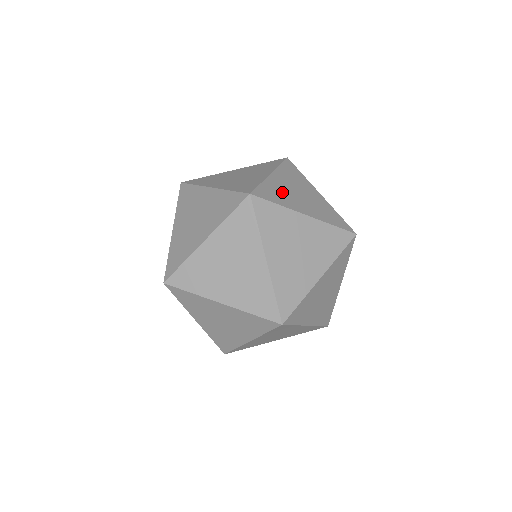
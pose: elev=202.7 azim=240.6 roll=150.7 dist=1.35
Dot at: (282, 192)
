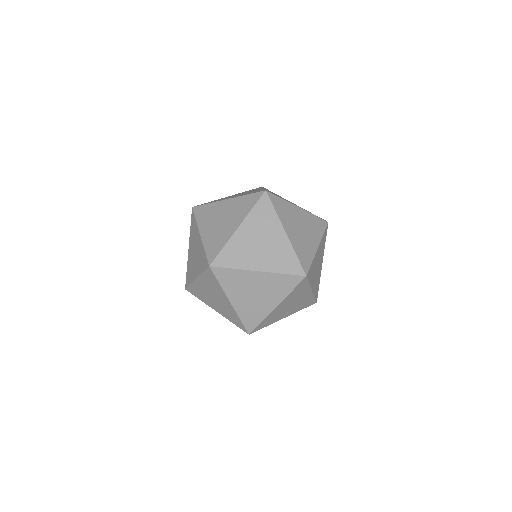
Dot at: (242, 250)
